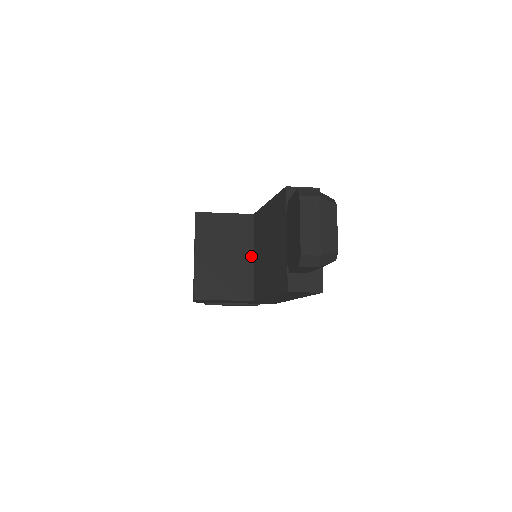
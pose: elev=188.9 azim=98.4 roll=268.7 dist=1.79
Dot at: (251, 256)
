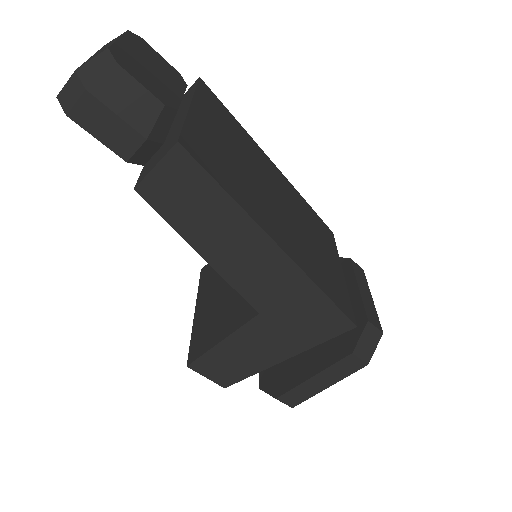
Dot at: occluded
